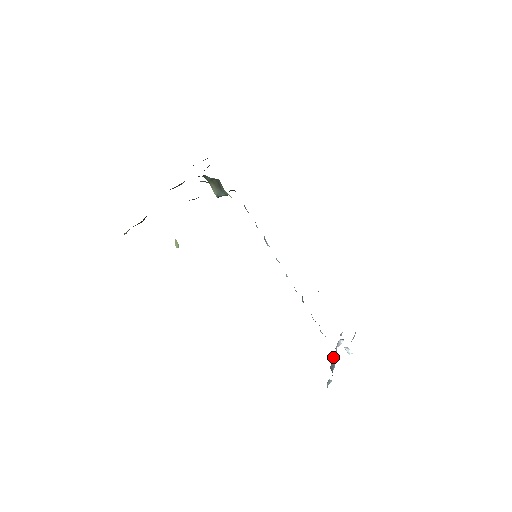
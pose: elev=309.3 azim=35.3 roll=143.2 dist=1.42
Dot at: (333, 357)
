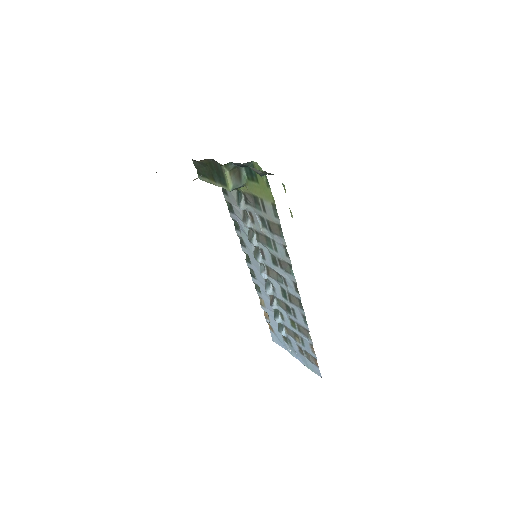
Dot at: occluded
